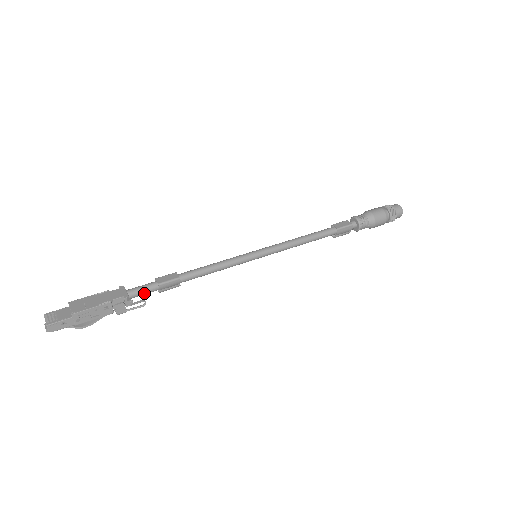
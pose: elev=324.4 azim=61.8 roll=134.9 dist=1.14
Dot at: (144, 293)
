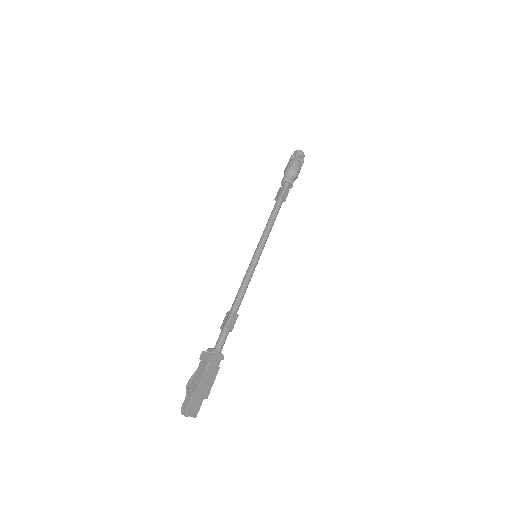
Dot at: (223, 342)
